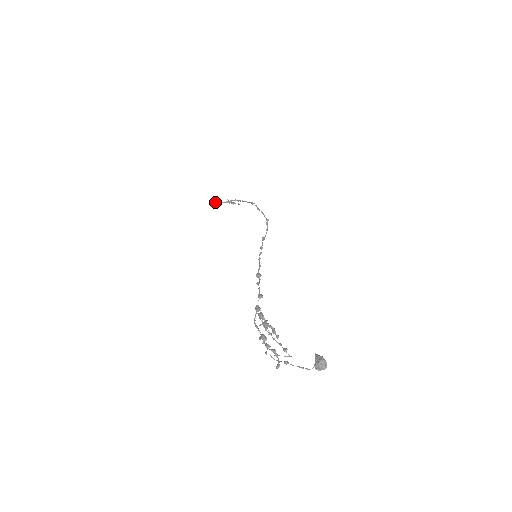
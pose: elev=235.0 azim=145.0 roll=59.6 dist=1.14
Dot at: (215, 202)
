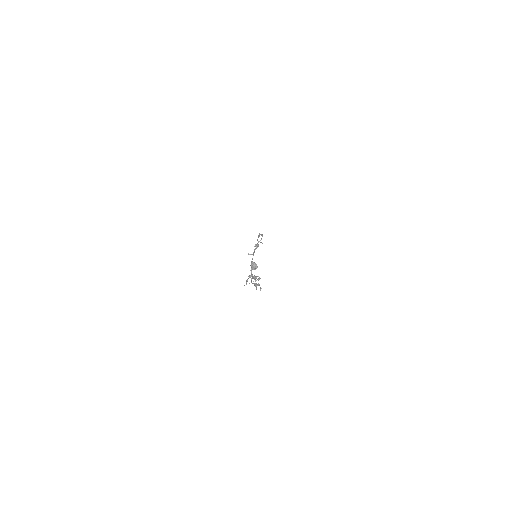
Dot at: (251, 254)
